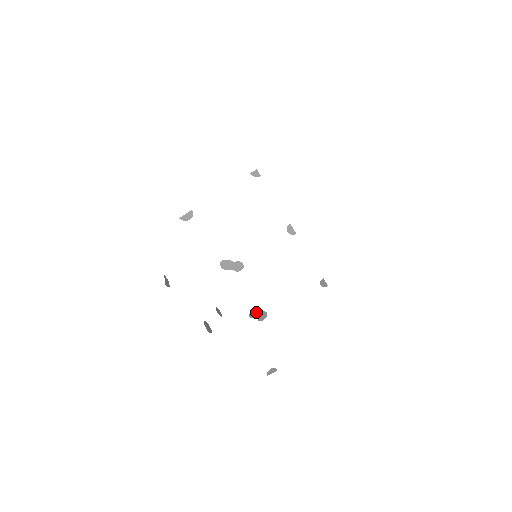
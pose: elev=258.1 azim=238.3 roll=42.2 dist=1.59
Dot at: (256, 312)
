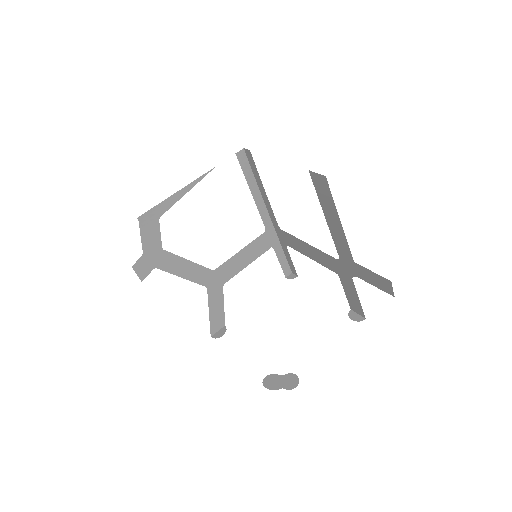
Dot at: occluded
